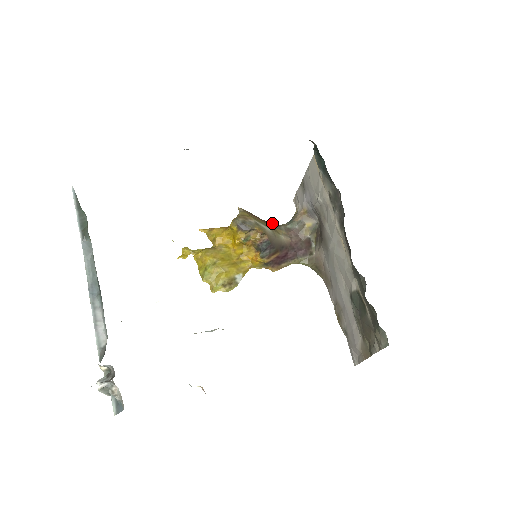
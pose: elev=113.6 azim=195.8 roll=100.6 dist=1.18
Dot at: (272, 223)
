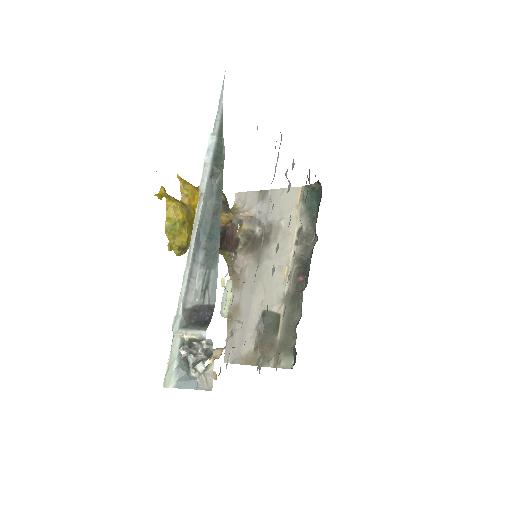
Dot at: occluded
